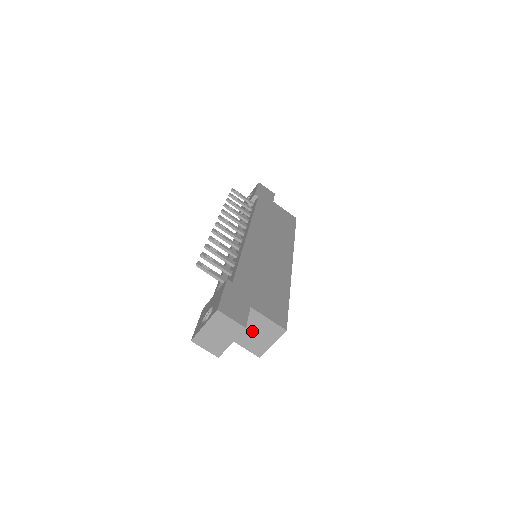
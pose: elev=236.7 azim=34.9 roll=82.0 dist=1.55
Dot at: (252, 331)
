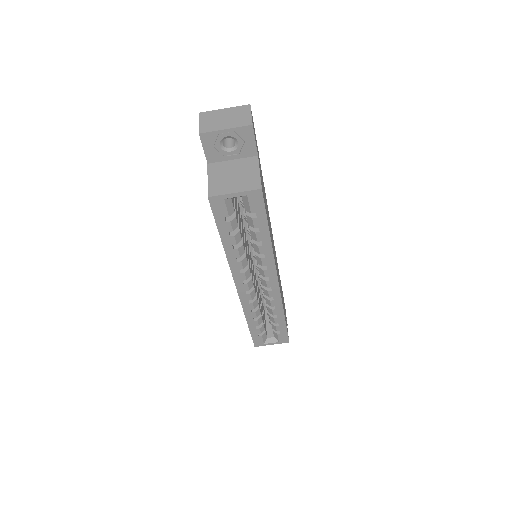
Dot at: (234, 173)
